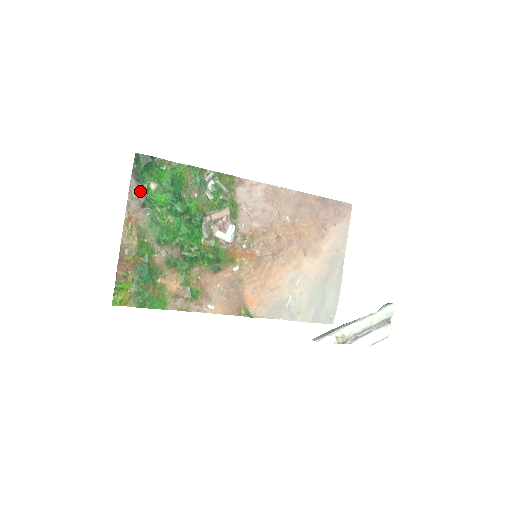
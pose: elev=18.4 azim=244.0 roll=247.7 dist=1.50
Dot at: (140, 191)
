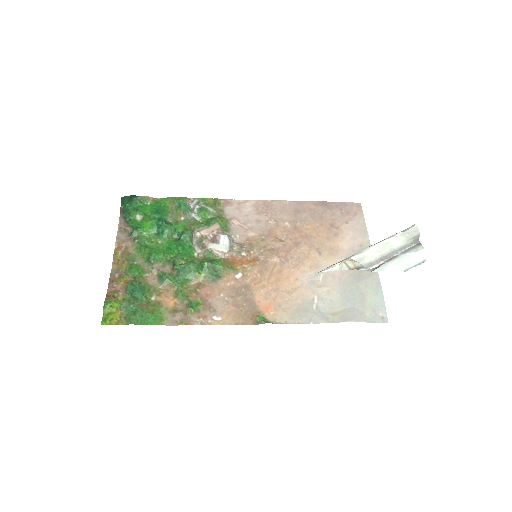
Dot at: (128, 224)
